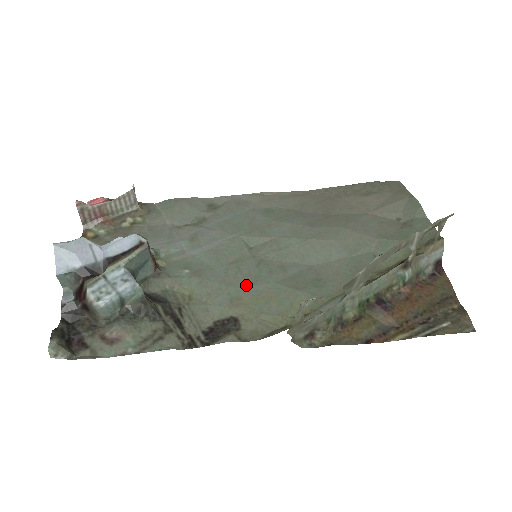
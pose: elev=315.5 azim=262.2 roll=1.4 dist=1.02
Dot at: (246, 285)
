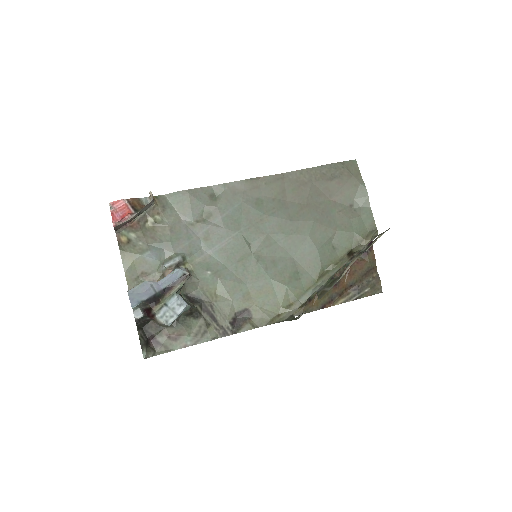
Dot at: (252, 282)
